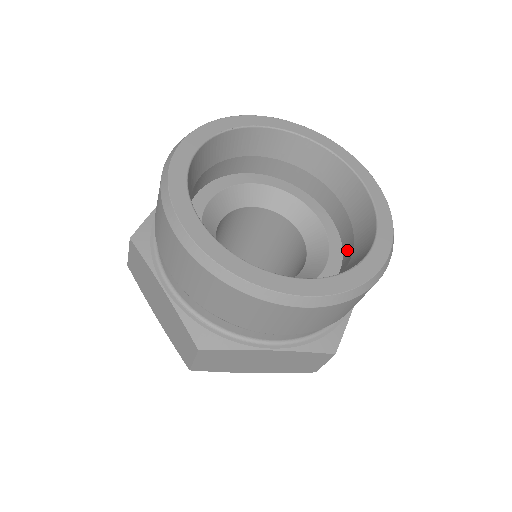
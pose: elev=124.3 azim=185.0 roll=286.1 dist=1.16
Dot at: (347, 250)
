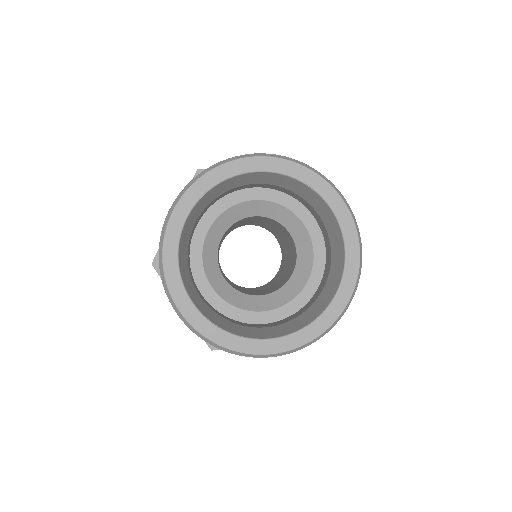
Dot at: (327, 268)
